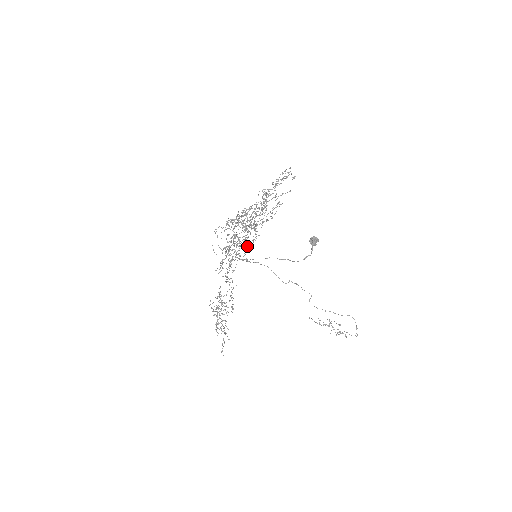
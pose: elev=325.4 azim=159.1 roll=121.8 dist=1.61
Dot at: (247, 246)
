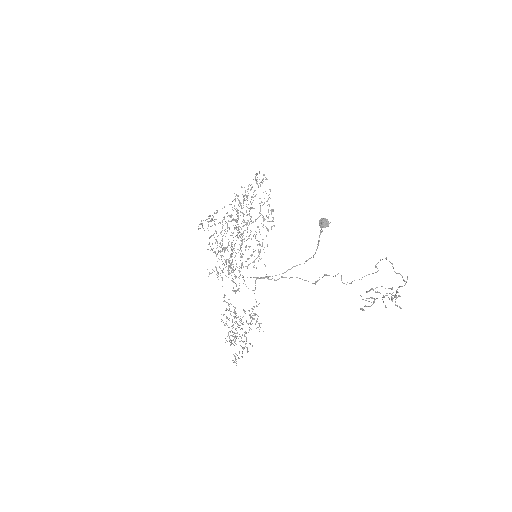
Dot at: (251, 256)
